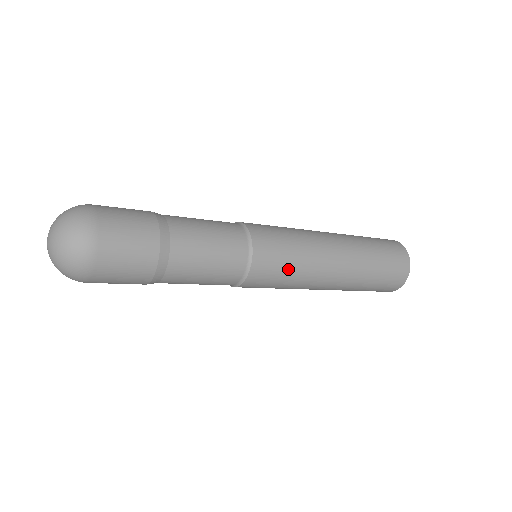
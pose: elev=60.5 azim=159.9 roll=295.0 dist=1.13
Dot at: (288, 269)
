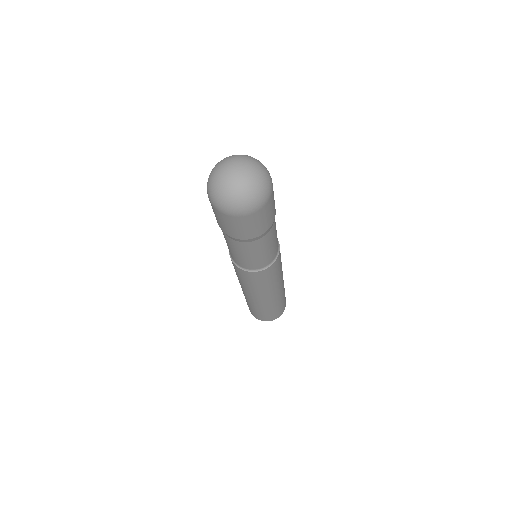
Dot at: (272, 279)
